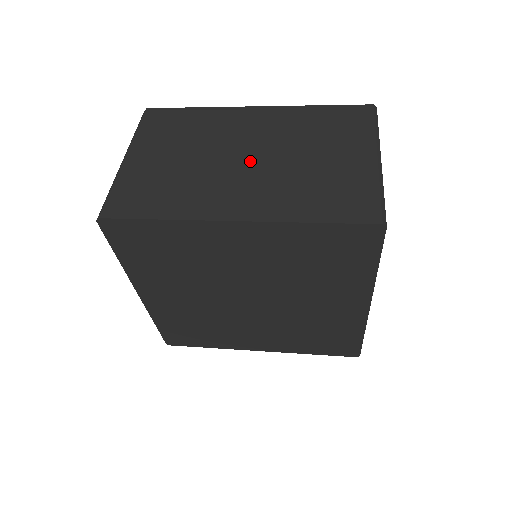
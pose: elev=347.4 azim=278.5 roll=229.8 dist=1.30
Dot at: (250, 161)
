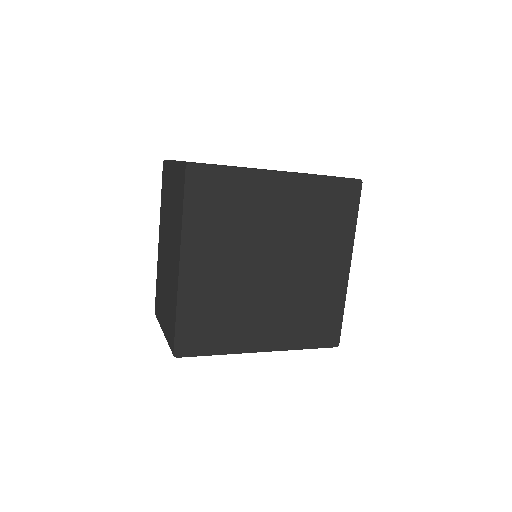
Dot at: occluded
